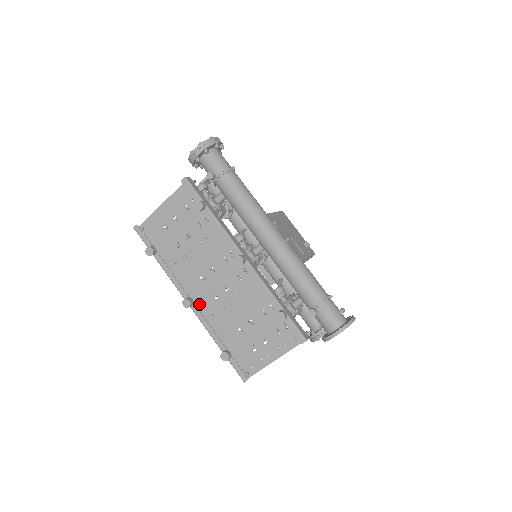
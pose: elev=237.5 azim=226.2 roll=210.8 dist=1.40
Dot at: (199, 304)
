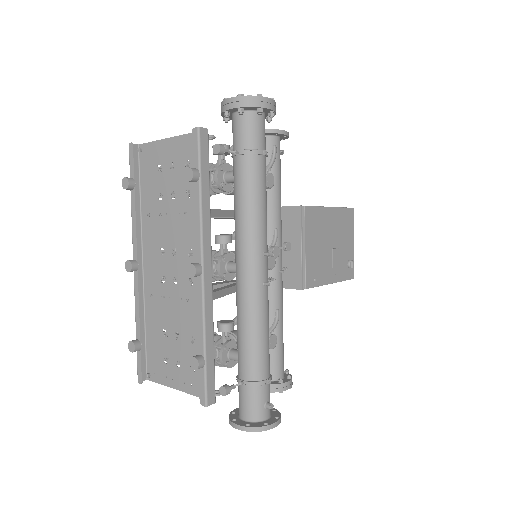
Dot at: (147, 273)
